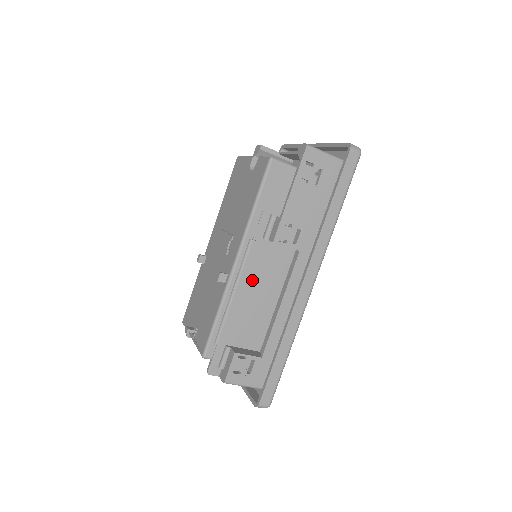
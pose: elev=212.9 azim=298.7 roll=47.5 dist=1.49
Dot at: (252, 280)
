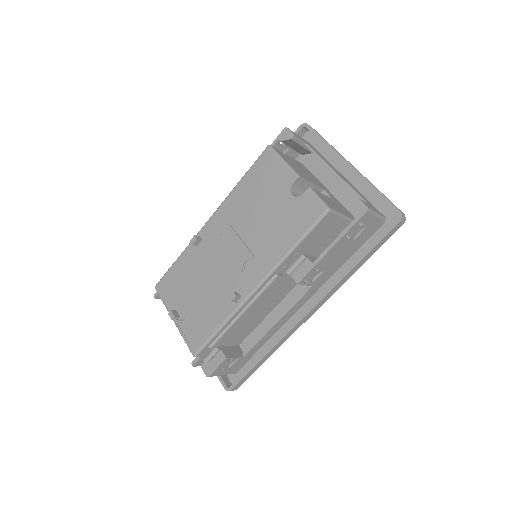
Dot at: (260, 301)
